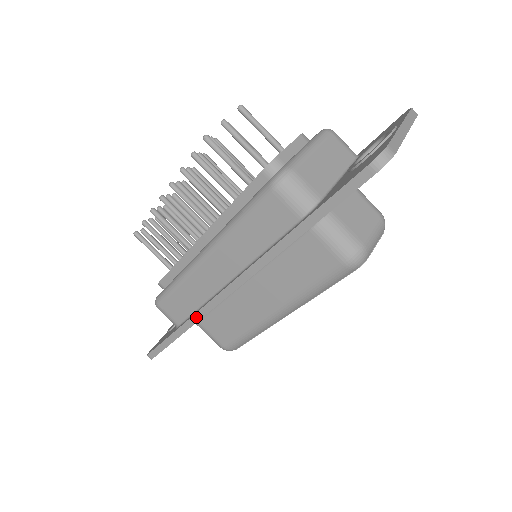
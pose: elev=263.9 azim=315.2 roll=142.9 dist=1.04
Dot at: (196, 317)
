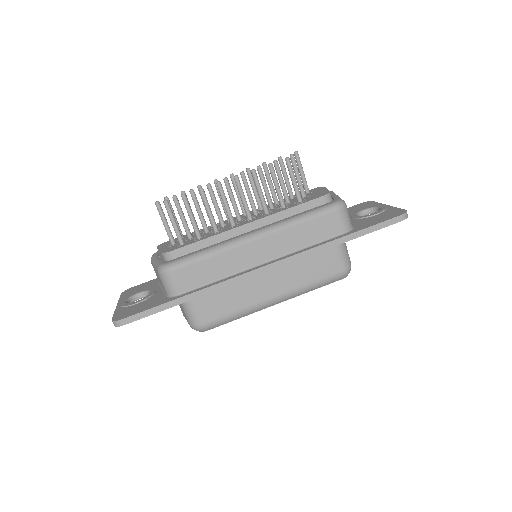
Dot at: (217, 286)
